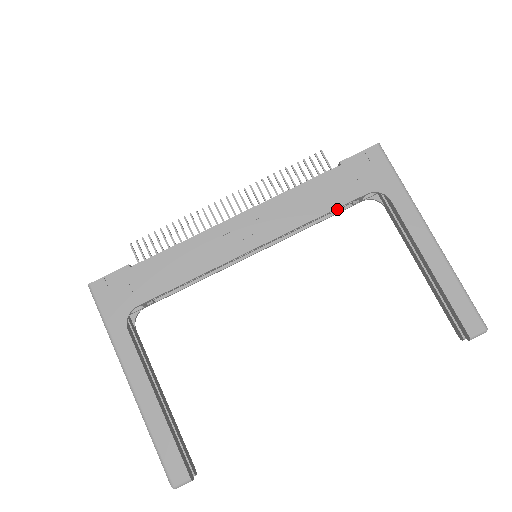
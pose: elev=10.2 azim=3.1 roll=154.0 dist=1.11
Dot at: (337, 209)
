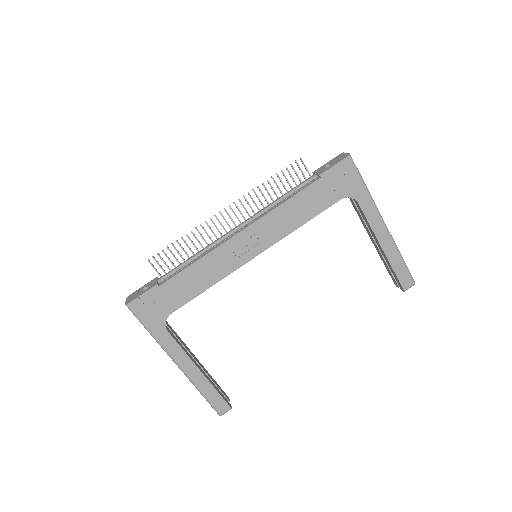
Dot at: occluded
